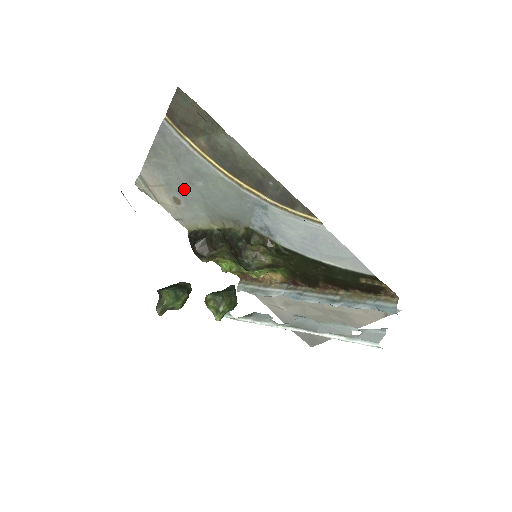
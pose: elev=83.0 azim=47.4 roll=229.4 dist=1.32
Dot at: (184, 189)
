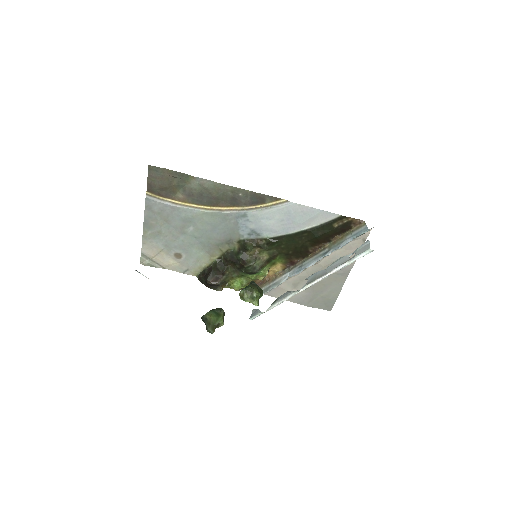
Dot at: (180, 242)
